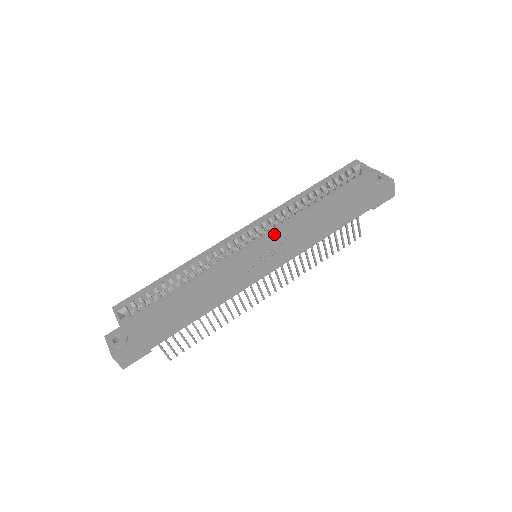
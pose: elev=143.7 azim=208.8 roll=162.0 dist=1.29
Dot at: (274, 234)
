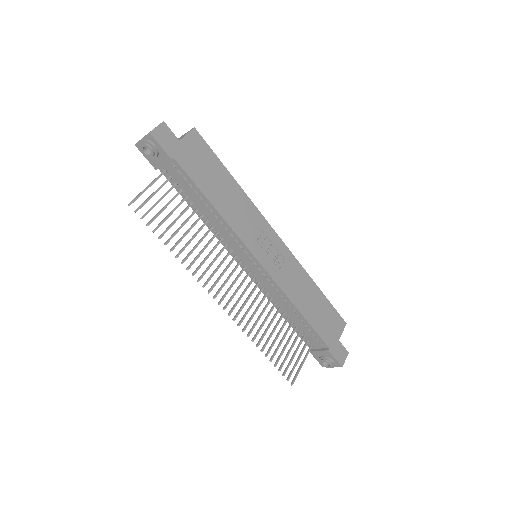
Dot at: (288, 250)
